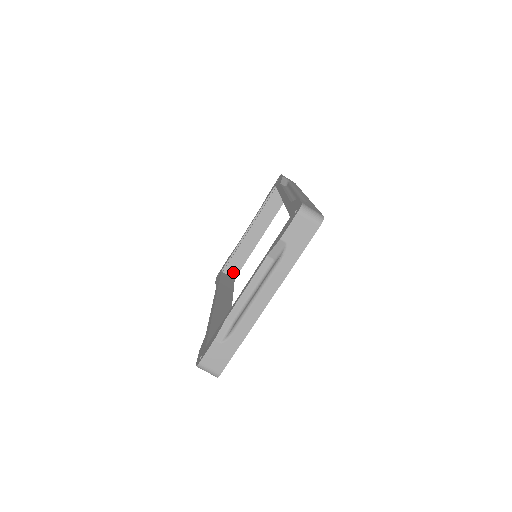
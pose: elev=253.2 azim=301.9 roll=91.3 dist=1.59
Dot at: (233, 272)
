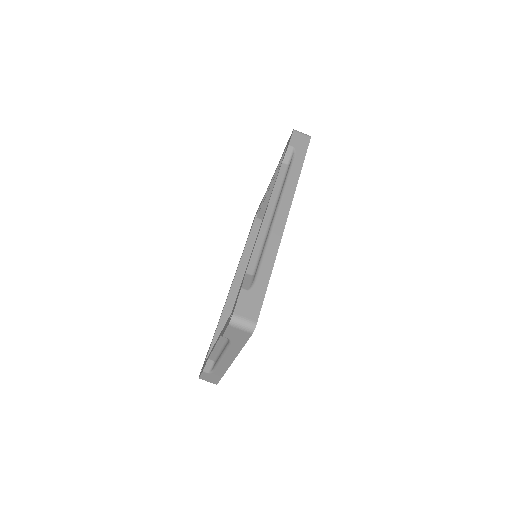
Dot at: occluded
